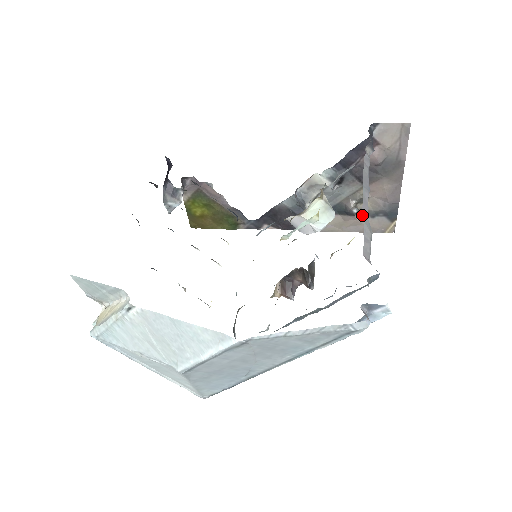
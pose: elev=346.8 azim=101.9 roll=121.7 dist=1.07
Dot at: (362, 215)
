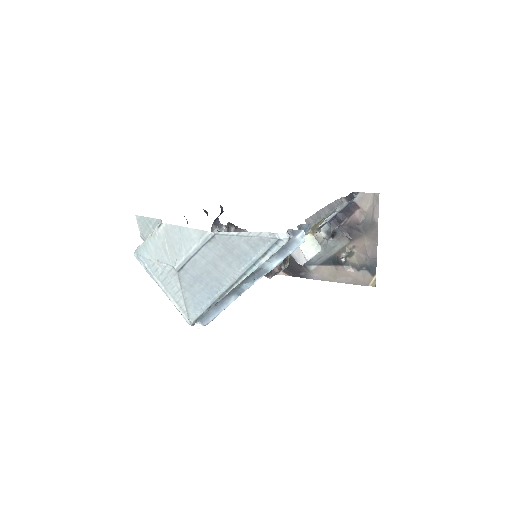
Dot at: (350, 268)
